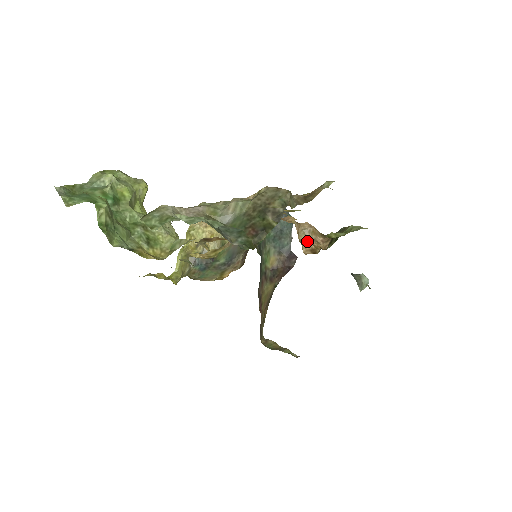
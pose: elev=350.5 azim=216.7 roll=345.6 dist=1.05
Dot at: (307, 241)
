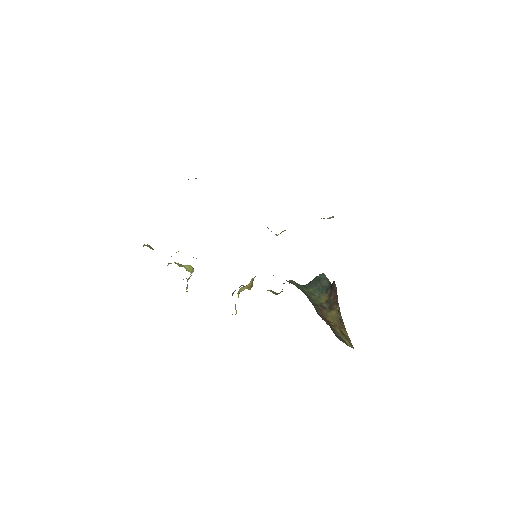
Dot at: occluded
